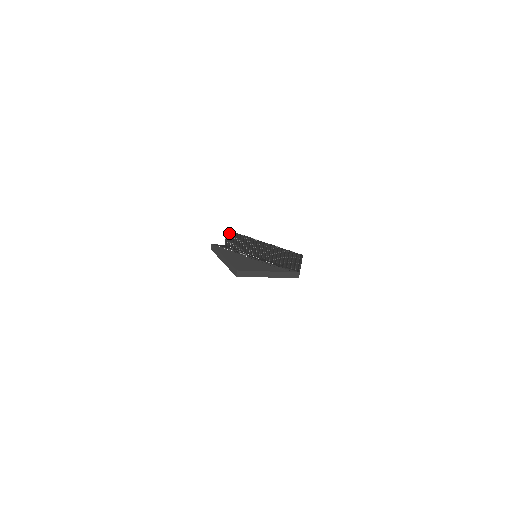
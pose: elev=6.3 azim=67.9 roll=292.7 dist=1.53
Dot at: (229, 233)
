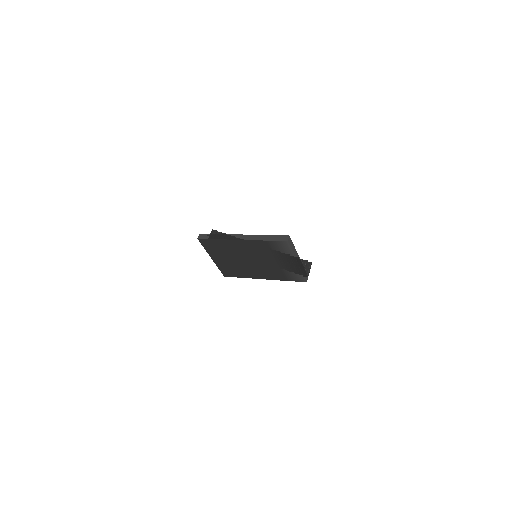
Dot at: (216, 232)
